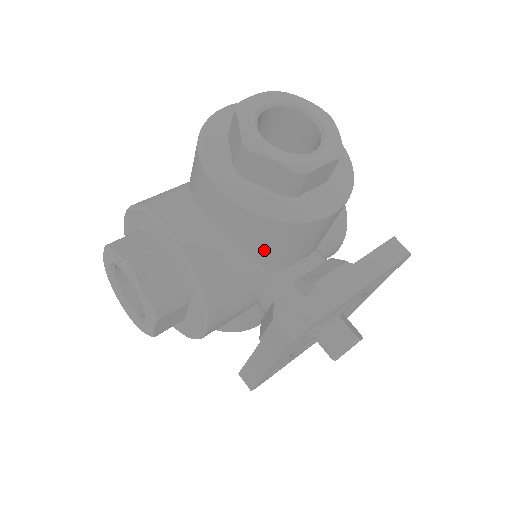
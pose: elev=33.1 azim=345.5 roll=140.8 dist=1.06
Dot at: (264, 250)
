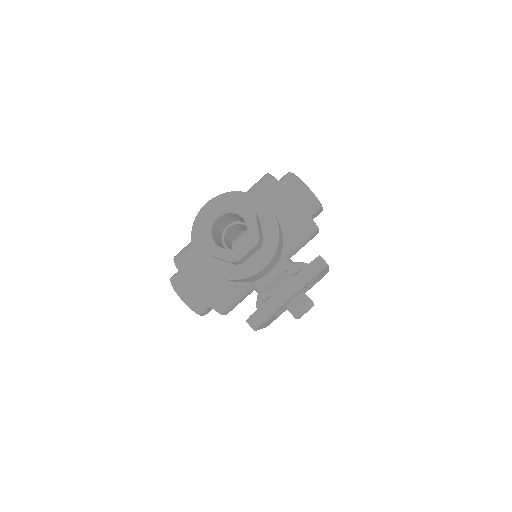
Dot at: (293, 237)
